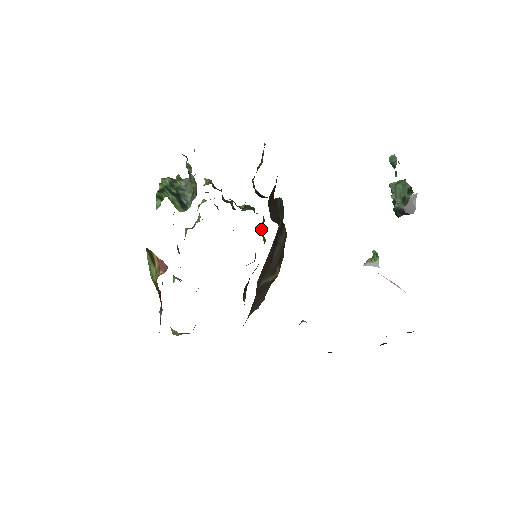
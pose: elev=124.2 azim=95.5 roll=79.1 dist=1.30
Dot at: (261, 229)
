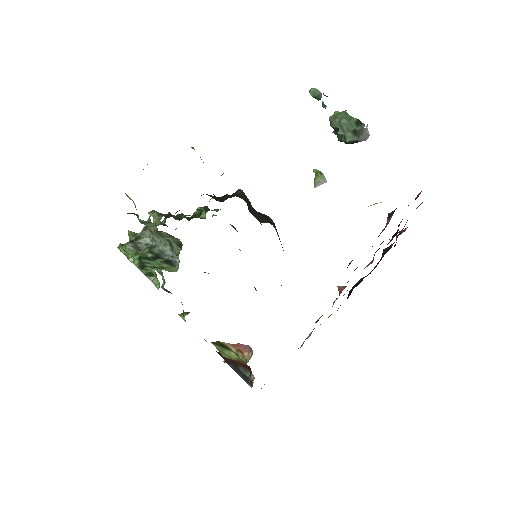
Dot at: occluded
